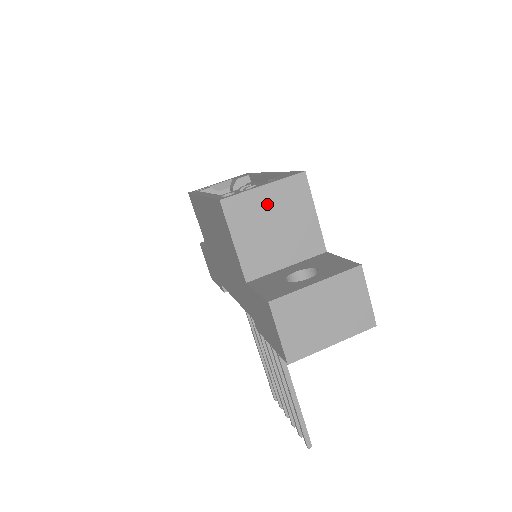
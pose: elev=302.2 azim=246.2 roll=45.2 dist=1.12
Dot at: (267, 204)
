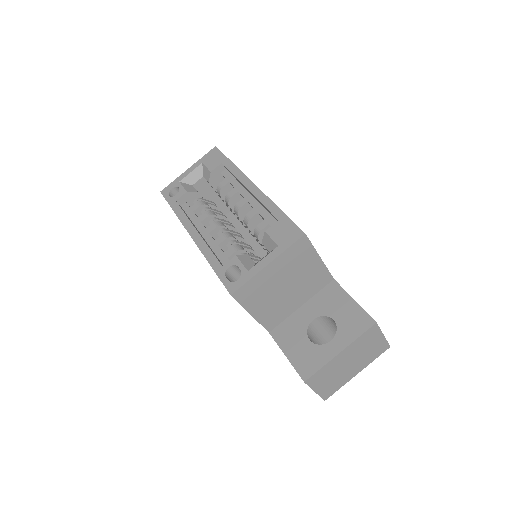
Dot at: (275, 275)
